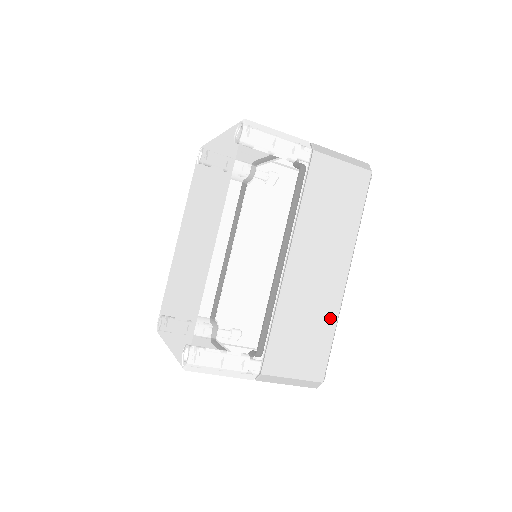
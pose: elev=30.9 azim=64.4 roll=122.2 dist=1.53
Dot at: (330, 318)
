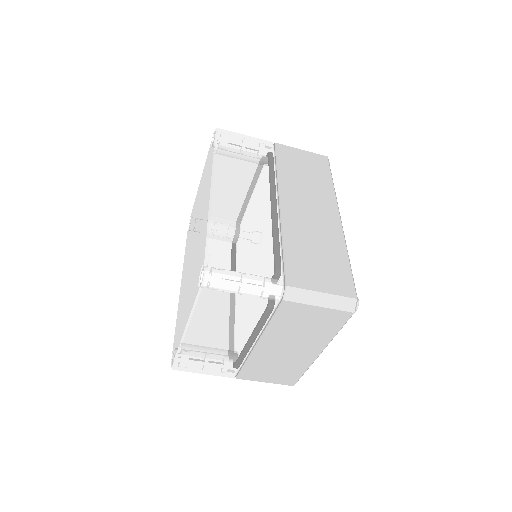
Dot at: (338, 245)
